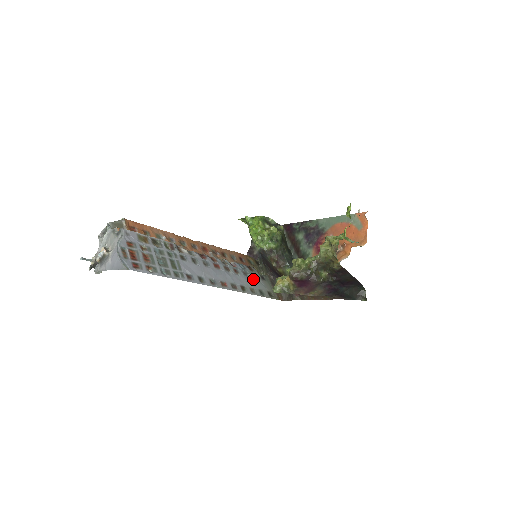
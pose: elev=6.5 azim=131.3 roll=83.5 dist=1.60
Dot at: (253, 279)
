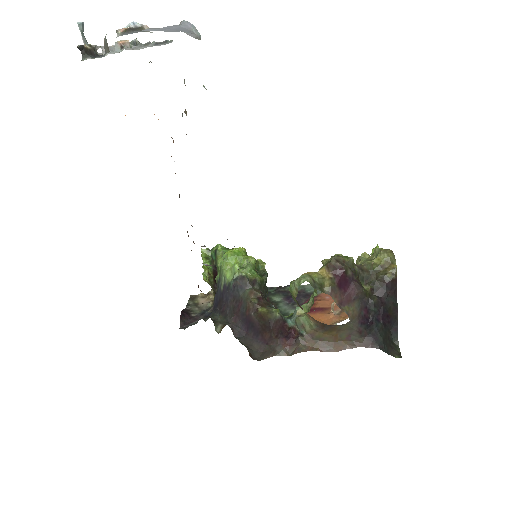
Dot at: occluded
